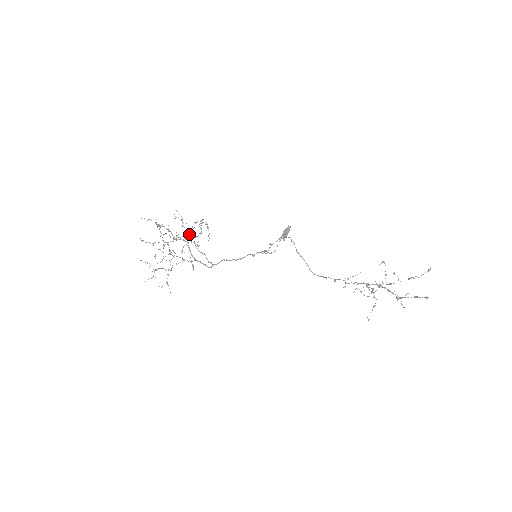
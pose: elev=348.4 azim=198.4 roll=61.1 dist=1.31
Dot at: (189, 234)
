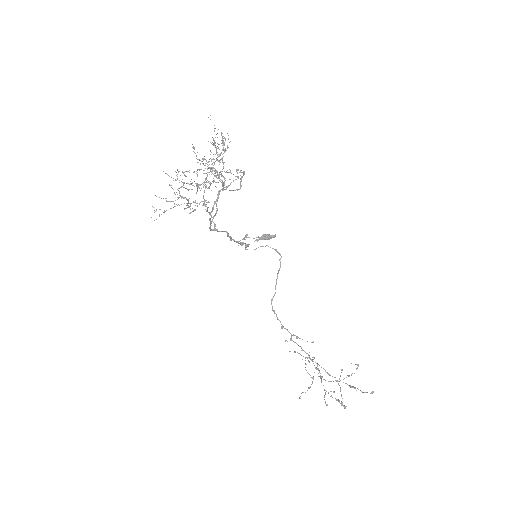
Dot at: occluded
